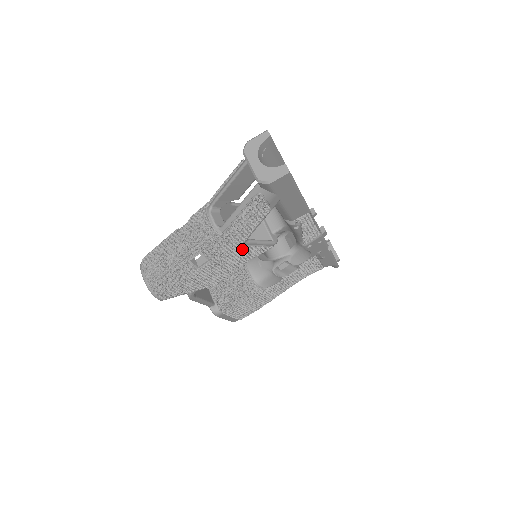
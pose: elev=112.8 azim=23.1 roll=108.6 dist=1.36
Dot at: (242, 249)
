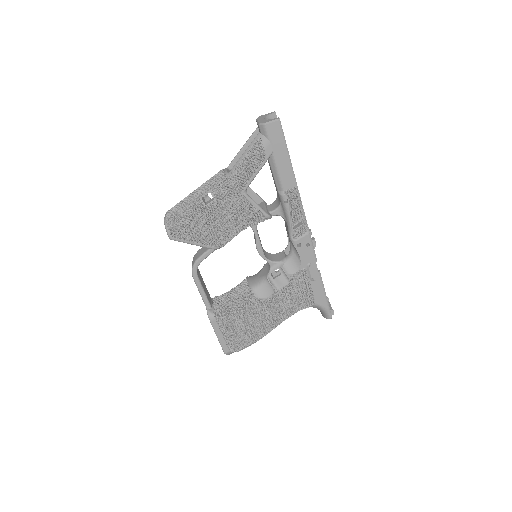
Dot at: (241, 200)
